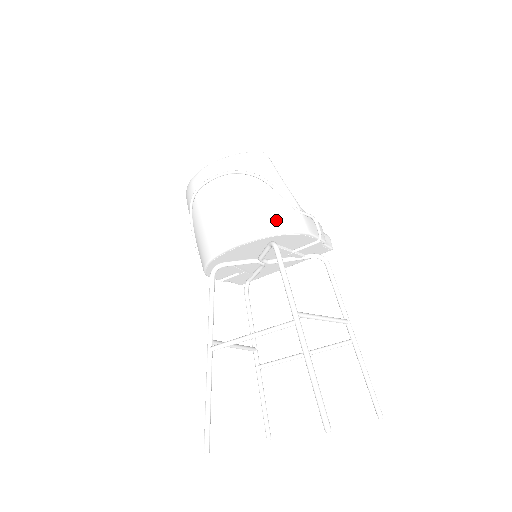
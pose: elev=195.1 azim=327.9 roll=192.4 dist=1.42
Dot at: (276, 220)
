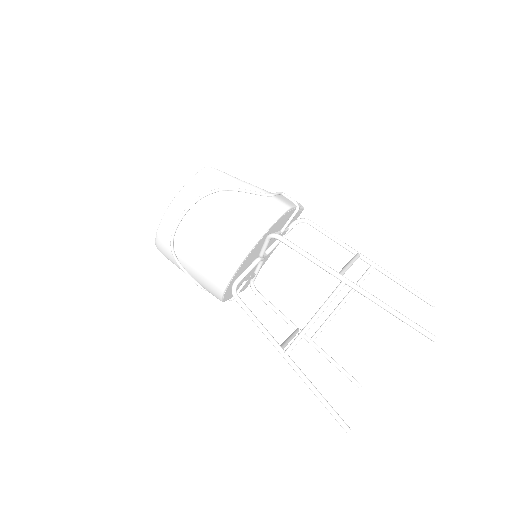
Dot at: (261, 215)
